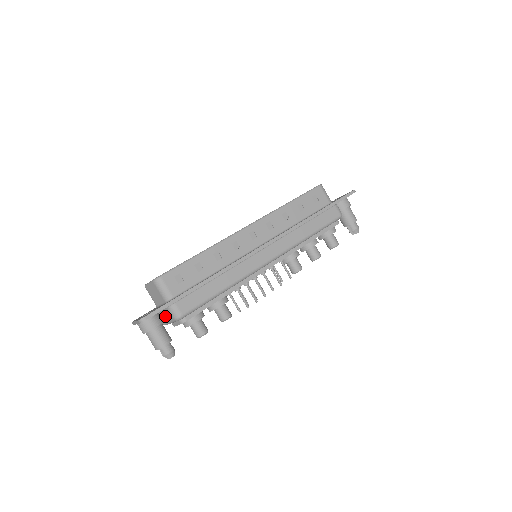
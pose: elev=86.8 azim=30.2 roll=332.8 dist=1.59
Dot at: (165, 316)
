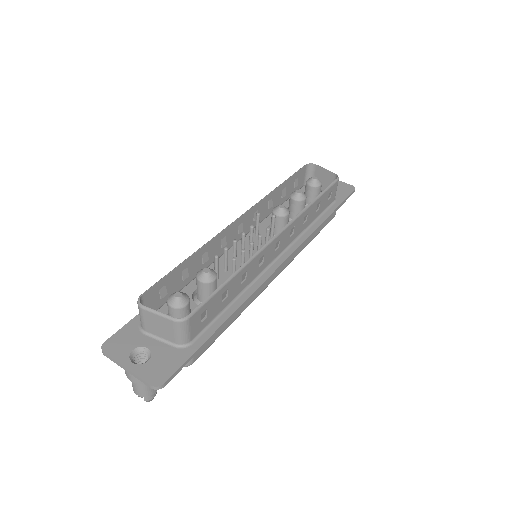
Dot at: occluded
